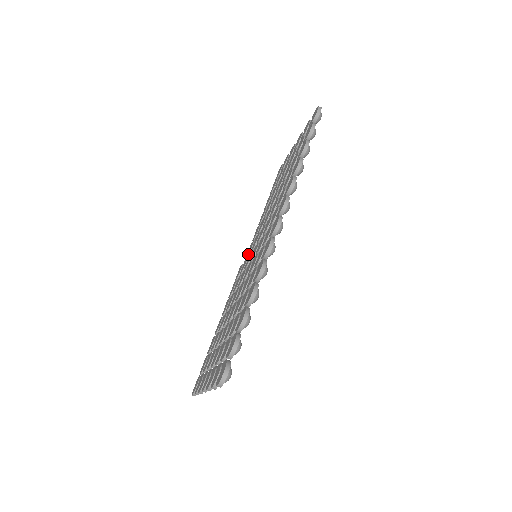
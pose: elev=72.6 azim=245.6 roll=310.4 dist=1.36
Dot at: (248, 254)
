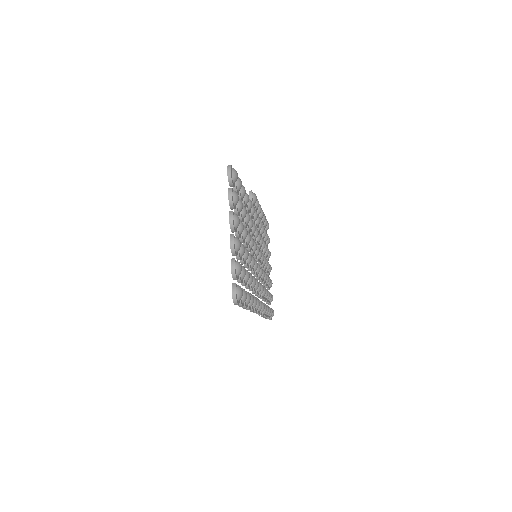
Dot at: occluded
